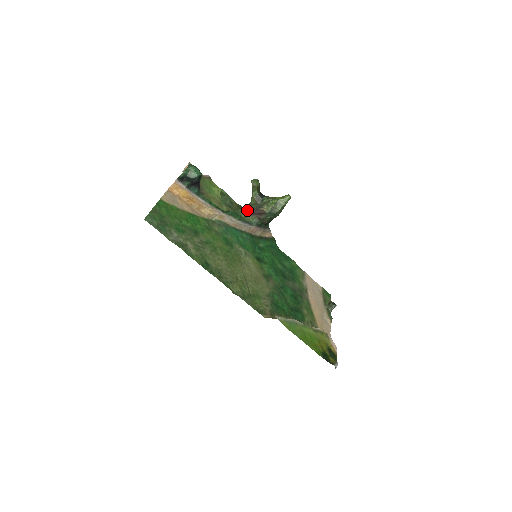
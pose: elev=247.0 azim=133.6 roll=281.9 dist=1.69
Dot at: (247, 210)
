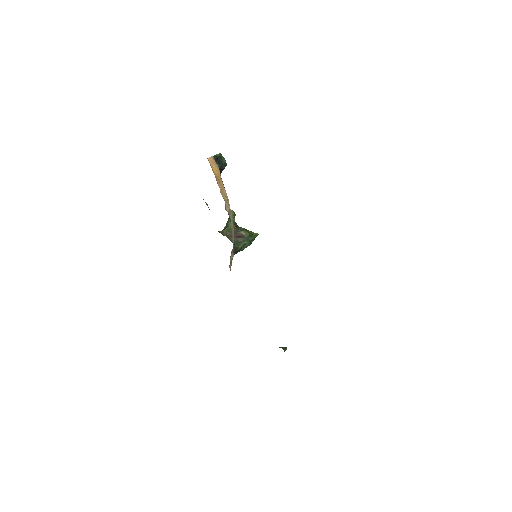
Dot at: (225, 232)
